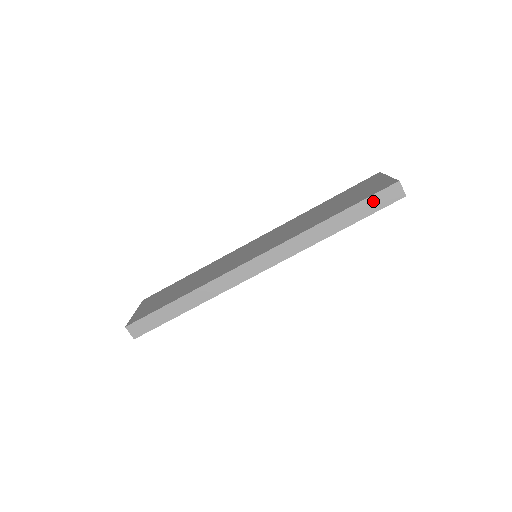
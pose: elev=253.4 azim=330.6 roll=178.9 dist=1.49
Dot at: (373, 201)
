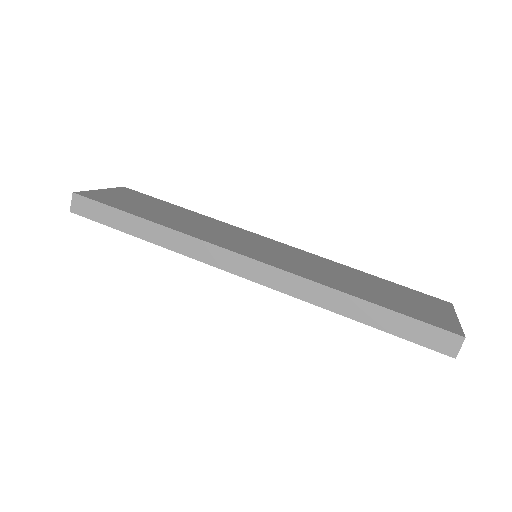
Dot at: (418, 328)
